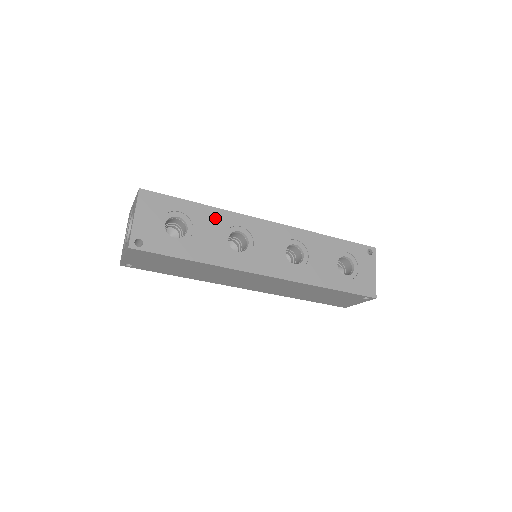
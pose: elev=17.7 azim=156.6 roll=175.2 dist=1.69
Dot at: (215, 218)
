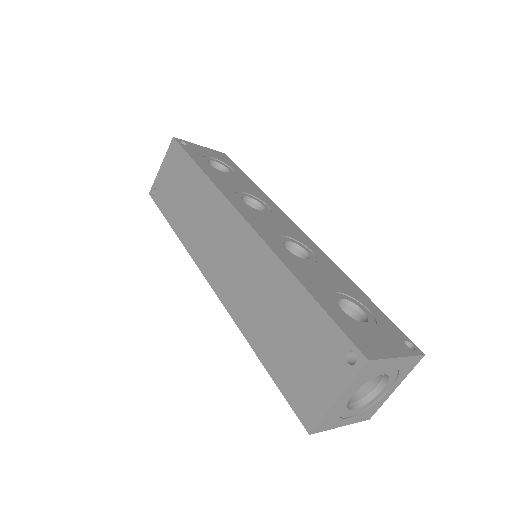
Dot at: (254, 190)
